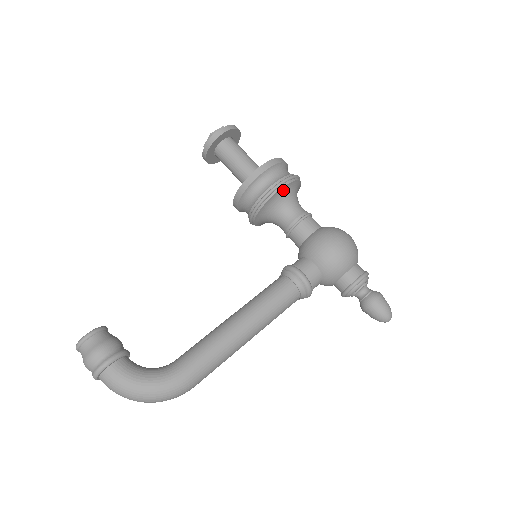
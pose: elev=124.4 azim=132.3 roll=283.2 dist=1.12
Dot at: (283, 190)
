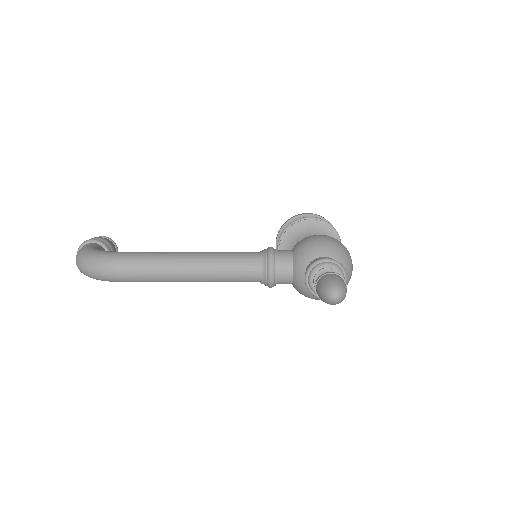
Dot at: (309, 223)
